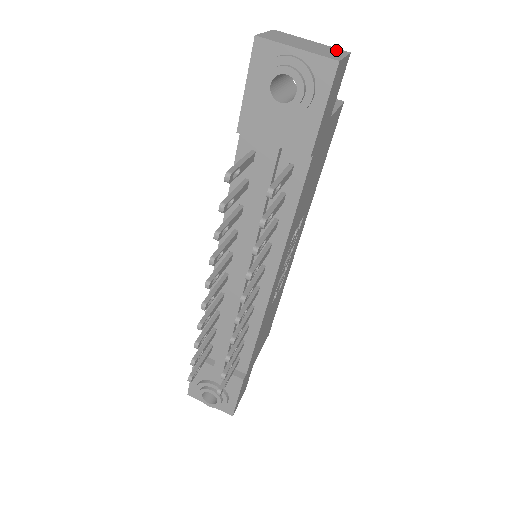
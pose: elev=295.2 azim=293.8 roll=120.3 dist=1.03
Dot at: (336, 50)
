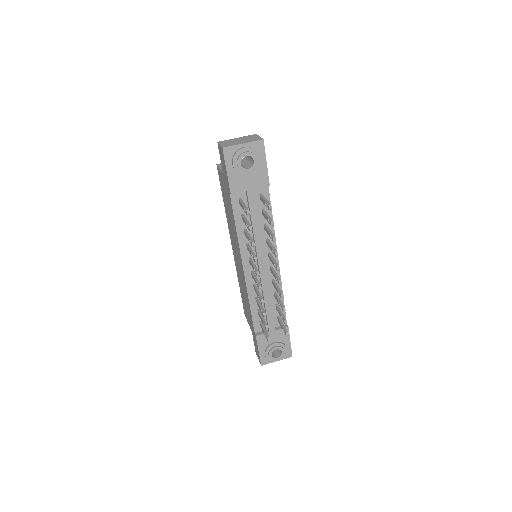
Dot at: (252, 136)
